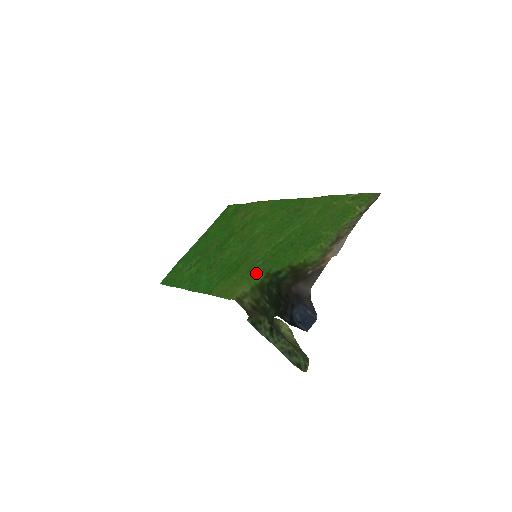
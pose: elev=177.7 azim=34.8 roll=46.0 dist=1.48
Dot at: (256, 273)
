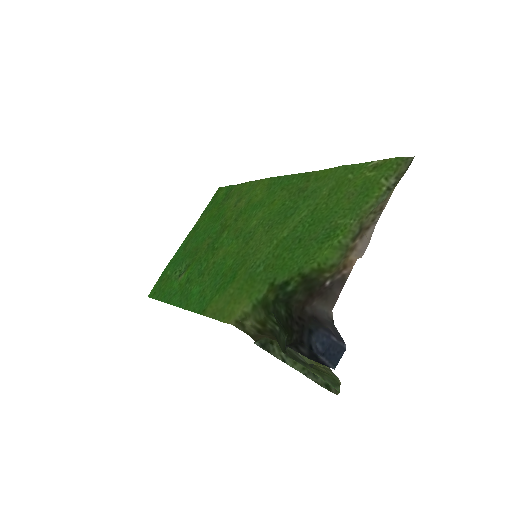
Dot at: (257, 284)
